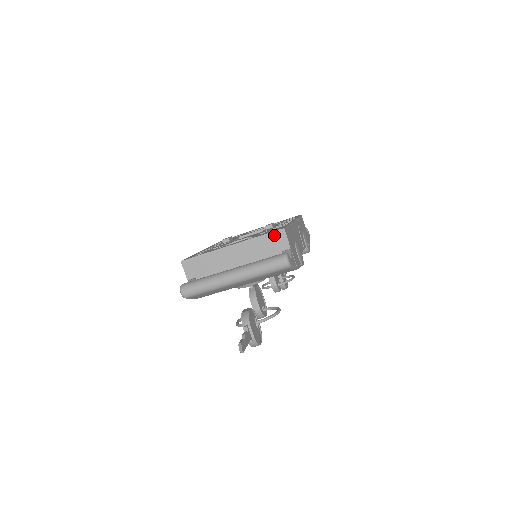
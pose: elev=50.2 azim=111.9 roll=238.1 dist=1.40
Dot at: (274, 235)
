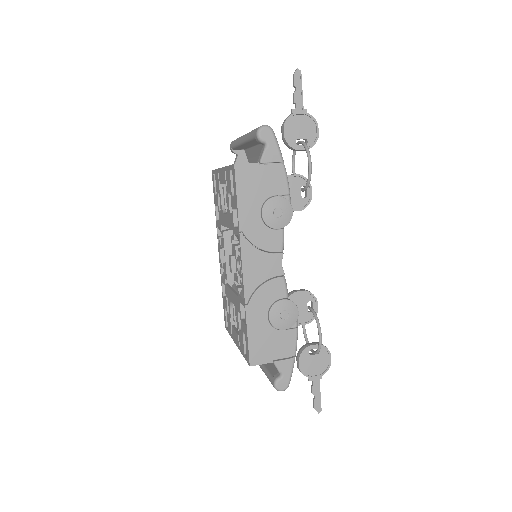
Dot at: occluded
